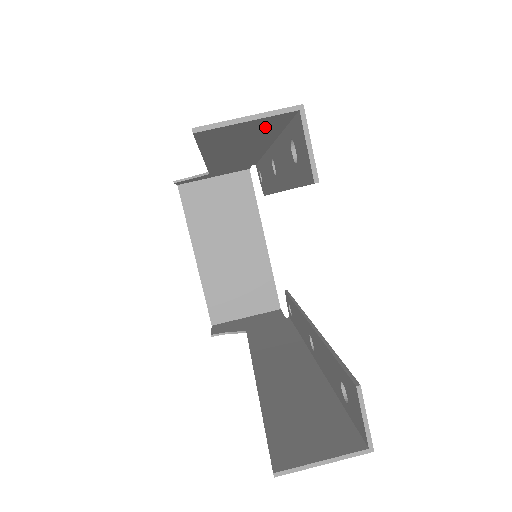
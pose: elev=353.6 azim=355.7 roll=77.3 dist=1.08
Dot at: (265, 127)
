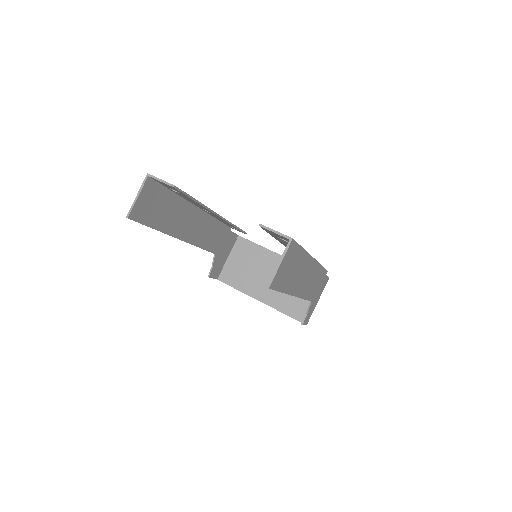
Dot at: (156, 195)
